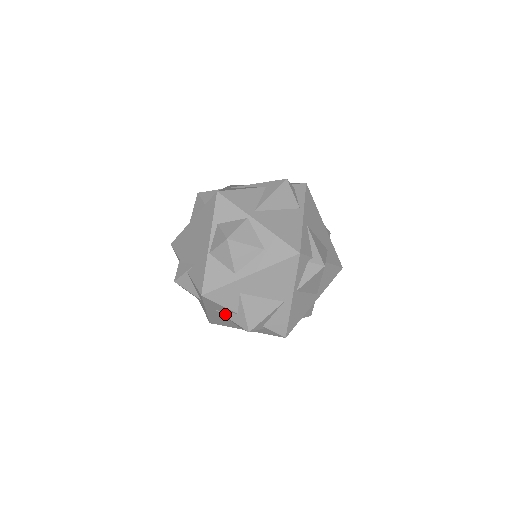
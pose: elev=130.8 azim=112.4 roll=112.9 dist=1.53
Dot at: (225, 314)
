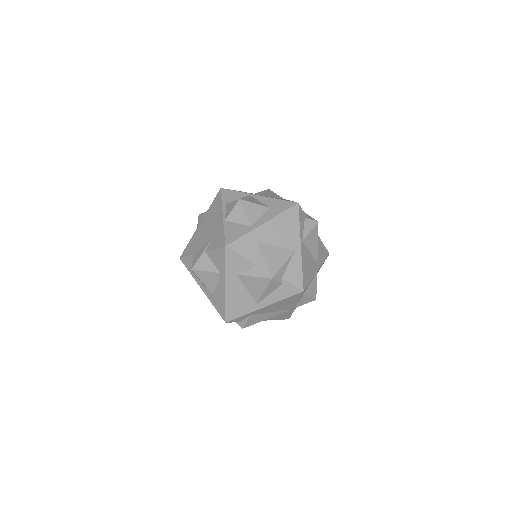
Dot at: (246, 273)
